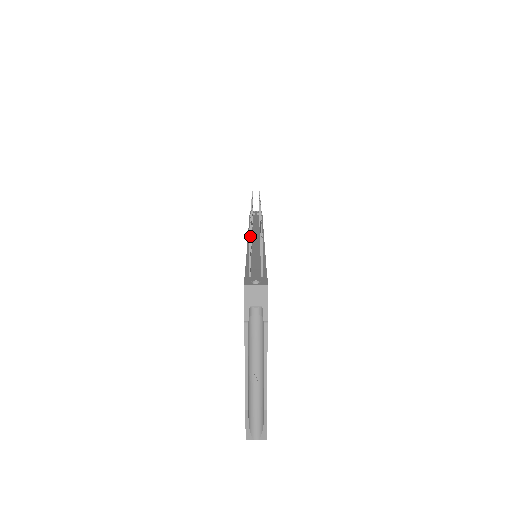
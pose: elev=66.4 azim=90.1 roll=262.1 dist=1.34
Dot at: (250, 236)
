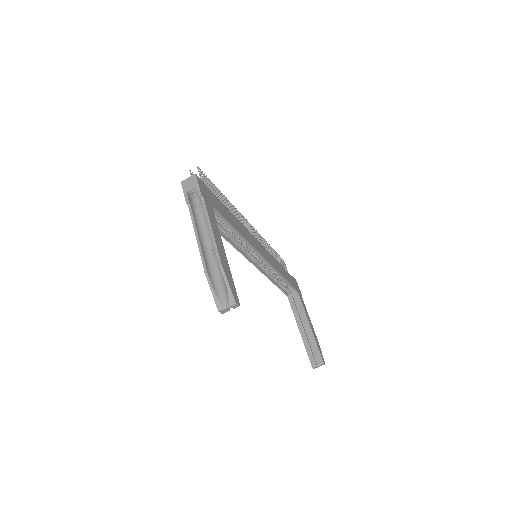
Dot at: occluded
